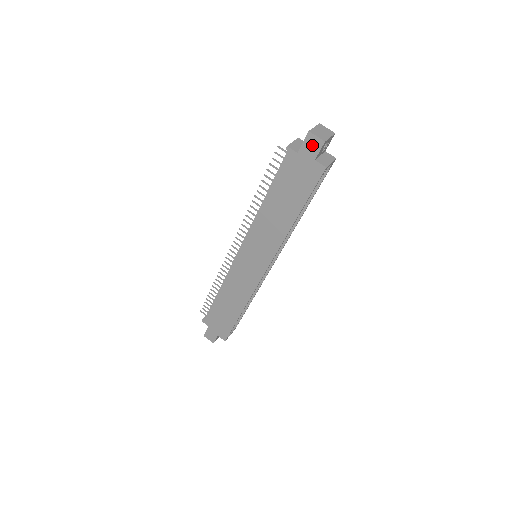
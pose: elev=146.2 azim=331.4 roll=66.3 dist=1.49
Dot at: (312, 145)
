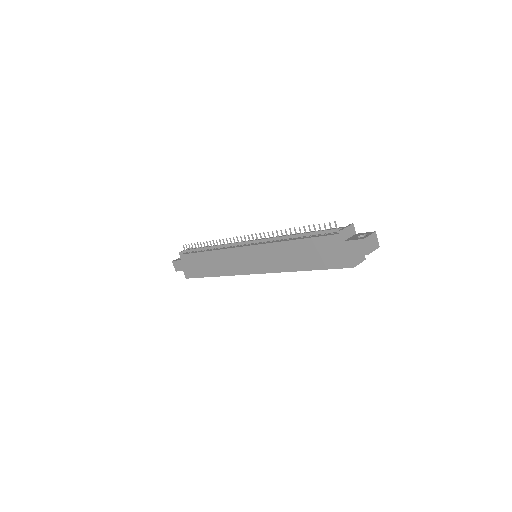
Dot at: (358, 248)
